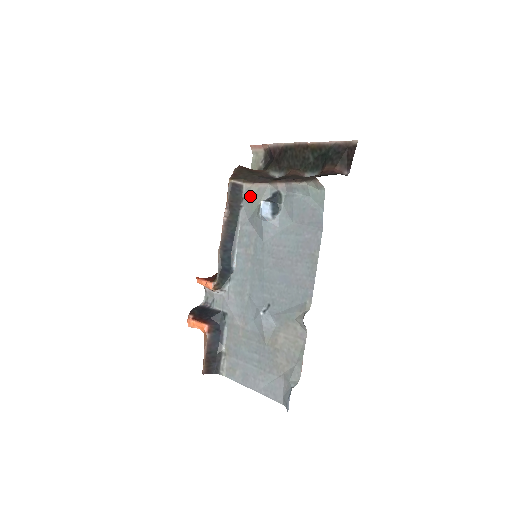
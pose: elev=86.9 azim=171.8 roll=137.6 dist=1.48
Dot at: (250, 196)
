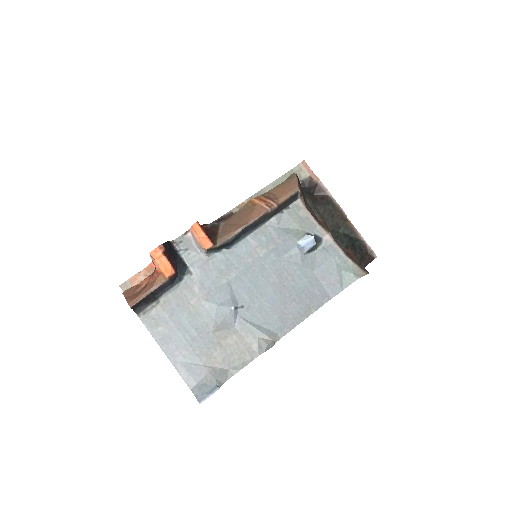
Dot at: (297, 214)
